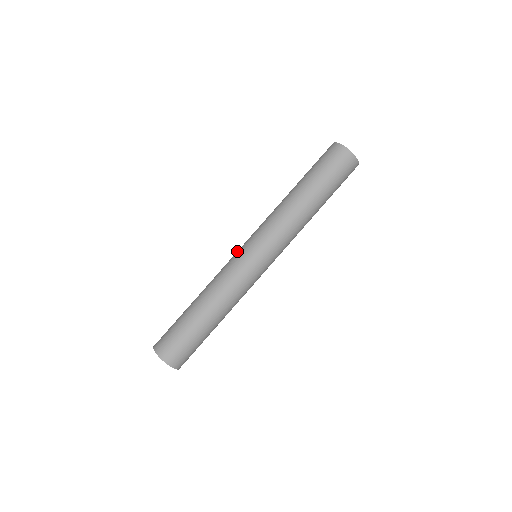
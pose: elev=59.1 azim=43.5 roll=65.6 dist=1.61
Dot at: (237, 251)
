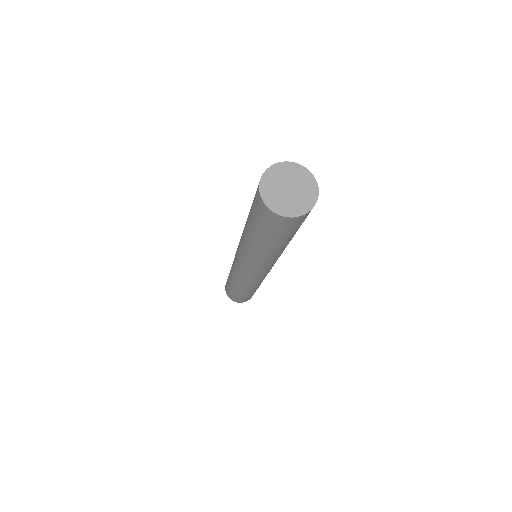
Dot at: occluded
